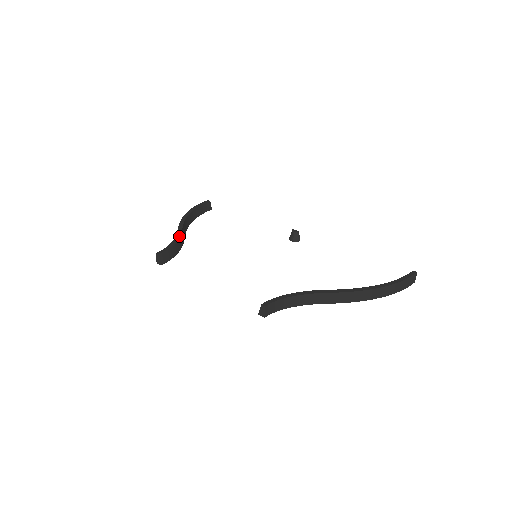
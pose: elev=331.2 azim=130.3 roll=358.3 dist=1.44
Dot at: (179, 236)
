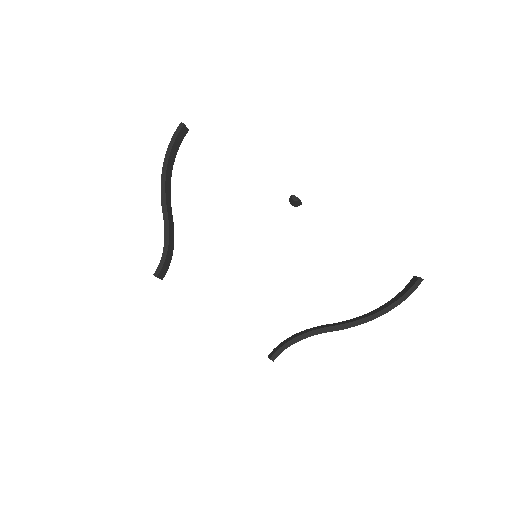
Dot at: (168, 232)
